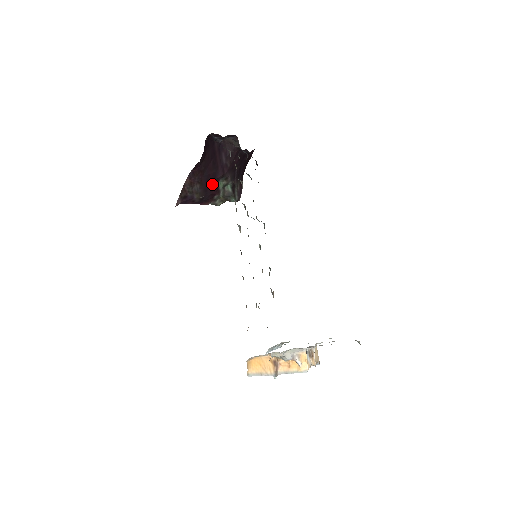
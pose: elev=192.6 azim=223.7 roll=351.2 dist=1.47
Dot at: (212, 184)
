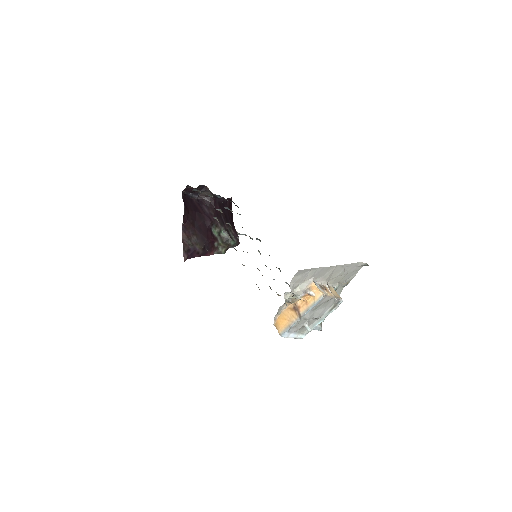
Dot at: (206, 233)
